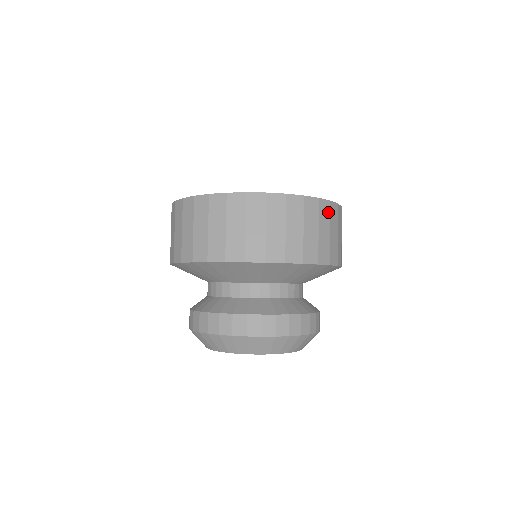
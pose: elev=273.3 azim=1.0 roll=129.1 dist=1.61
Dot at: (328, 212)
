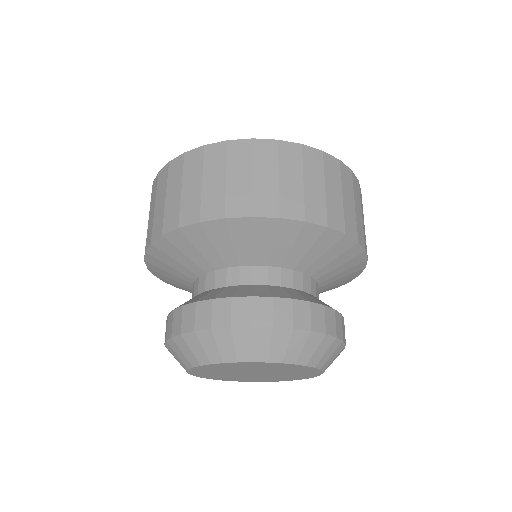
Dot at: (320, 163)
